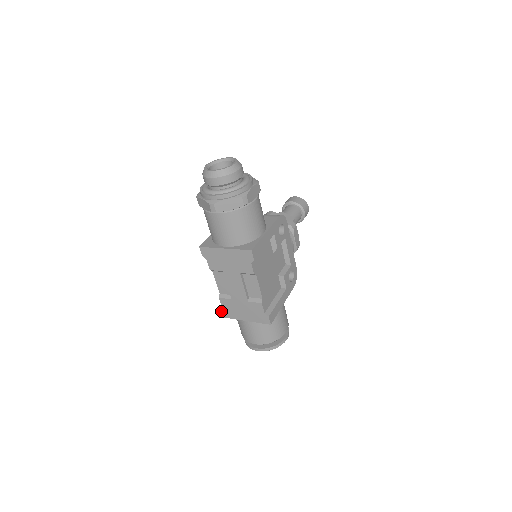
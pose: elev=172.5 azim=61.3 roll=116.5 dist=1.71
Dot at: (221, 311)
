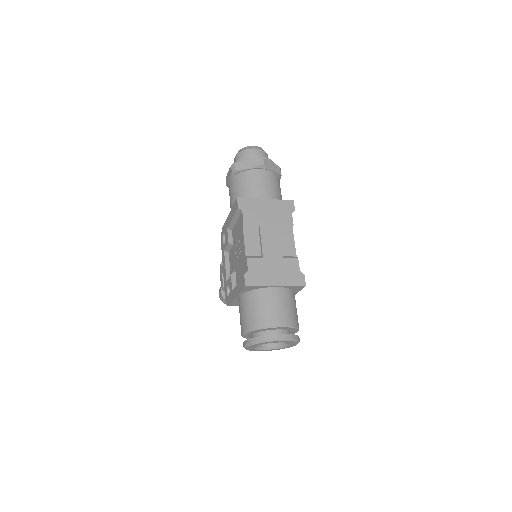
Dot at: (245, 277)
